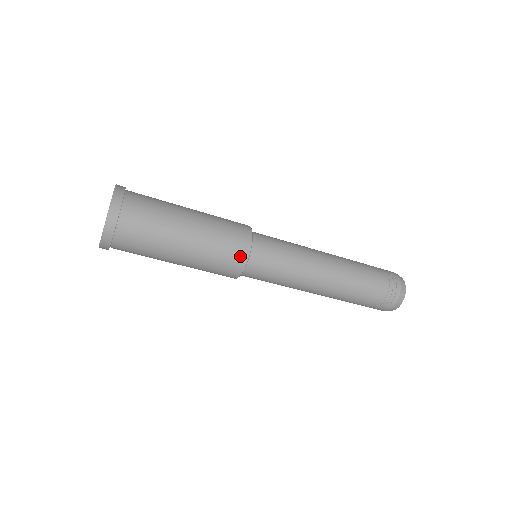
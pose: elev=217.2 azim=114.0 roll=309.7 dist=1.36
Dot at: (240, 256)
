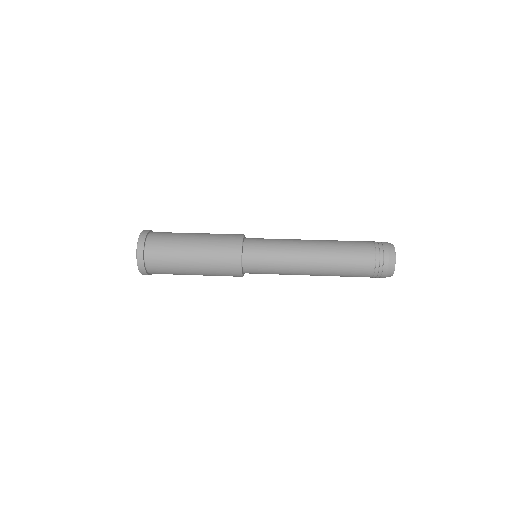
Dot at: (235, 273)
